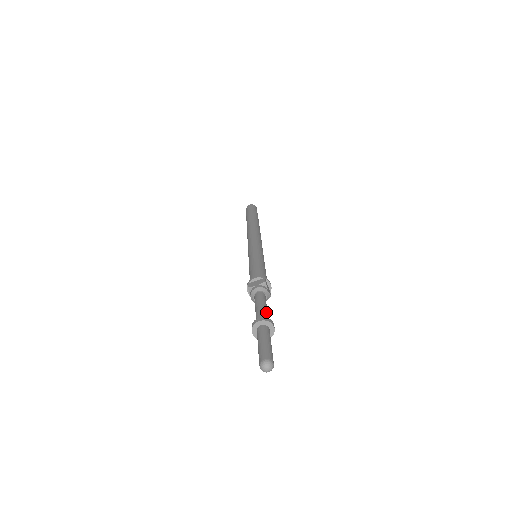
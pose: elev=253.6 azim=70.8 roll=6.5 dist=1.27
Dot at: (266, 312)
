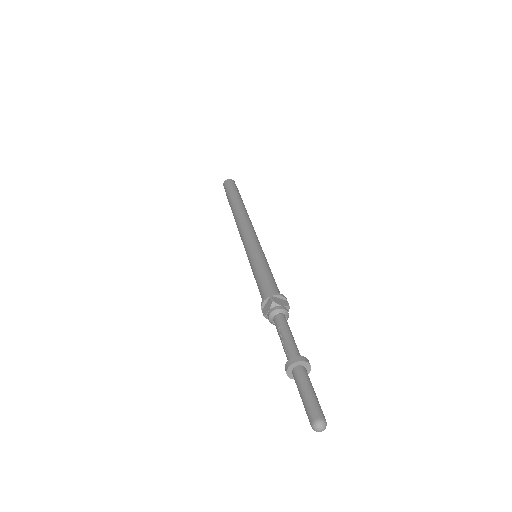
Dot at: occluded
